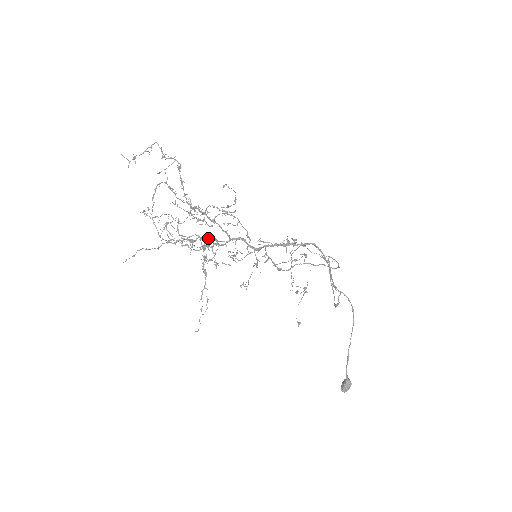
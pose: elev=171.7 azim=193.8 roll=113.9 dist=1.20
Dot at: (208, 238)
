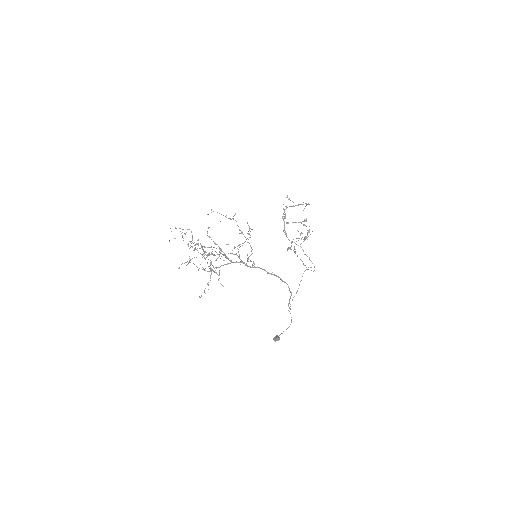
Dot at: (222, 251)
